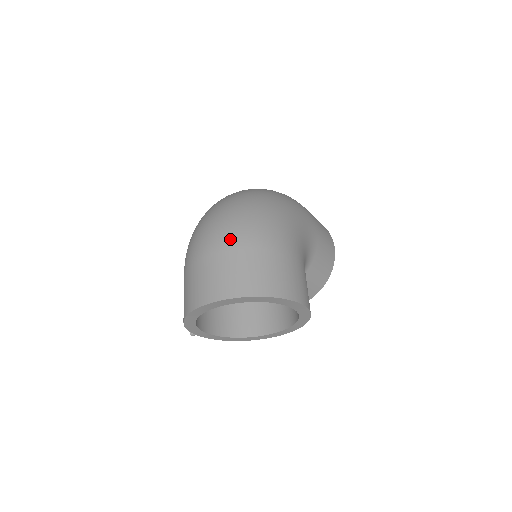
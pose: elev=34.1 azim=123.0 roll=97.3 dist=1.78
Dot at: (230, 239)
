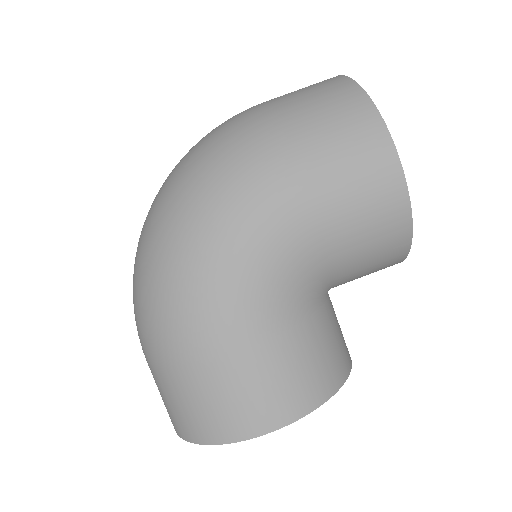
Dot at: (142, 347)
